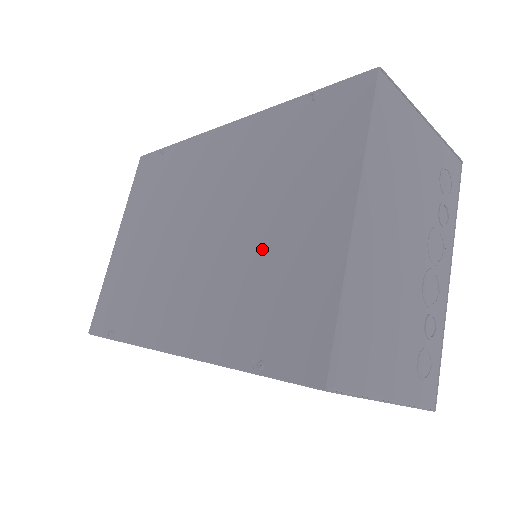
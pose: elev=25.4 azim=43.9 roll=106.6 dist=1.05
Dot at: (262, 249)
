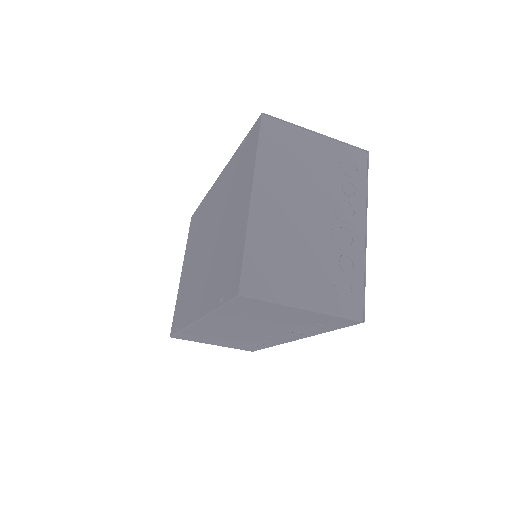
Dot at: (225, 238)
